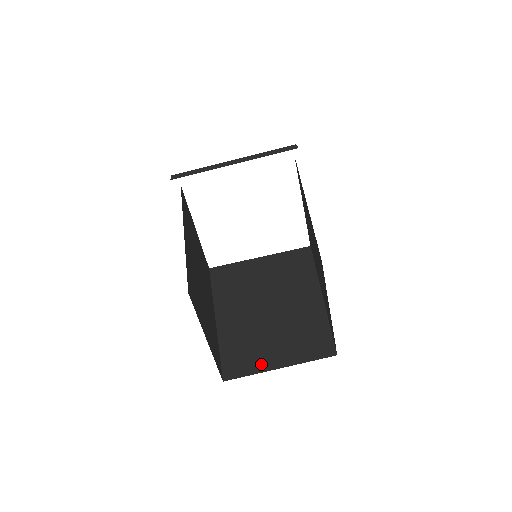
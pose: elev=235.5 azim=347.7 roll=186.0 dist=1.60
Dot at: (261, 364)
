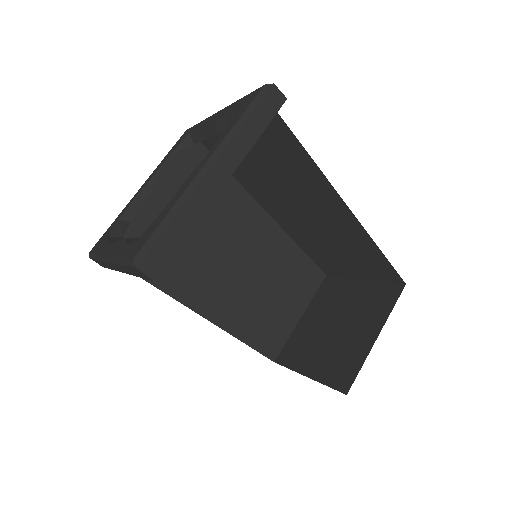
Dot at: (286, 325)
